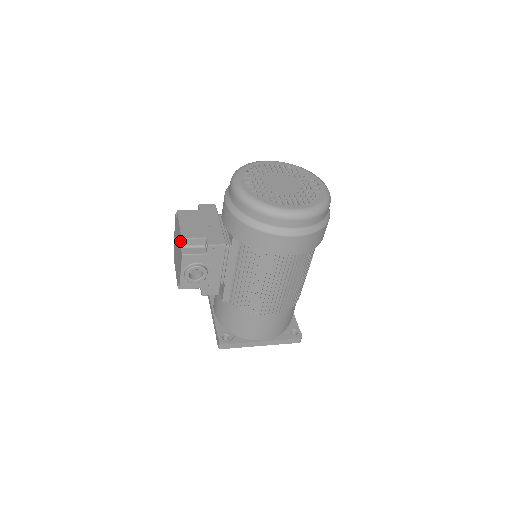
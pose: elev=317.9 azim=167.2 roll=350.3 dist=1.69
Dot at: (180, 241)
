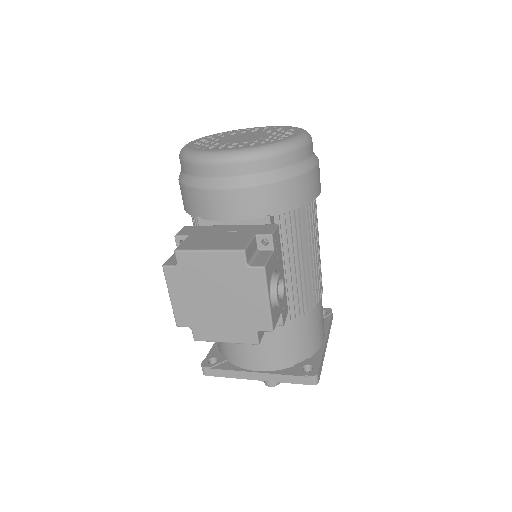
Dot at: (237, 263)
